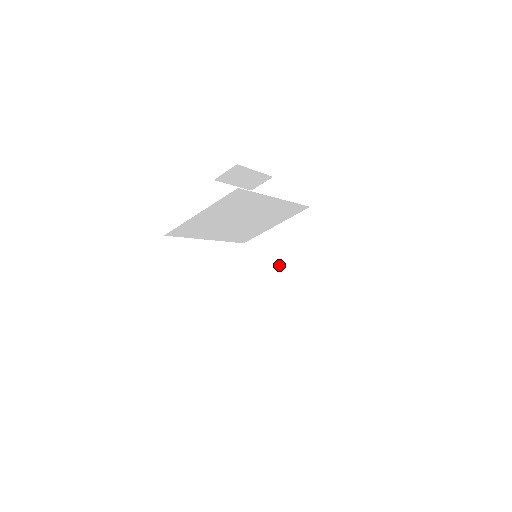
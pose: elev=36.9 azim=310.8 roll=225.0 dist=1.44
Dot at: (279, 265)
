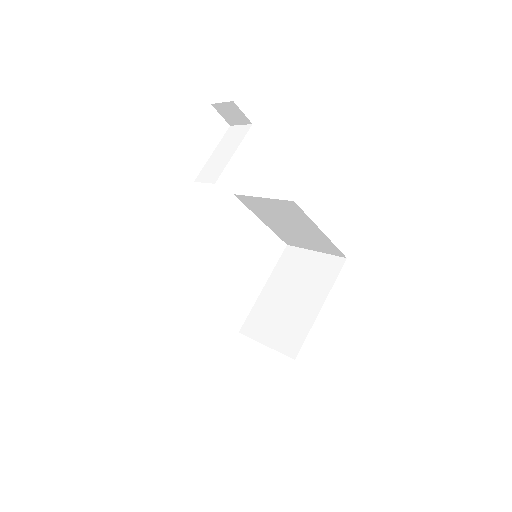
Dot at: (277, 219)
